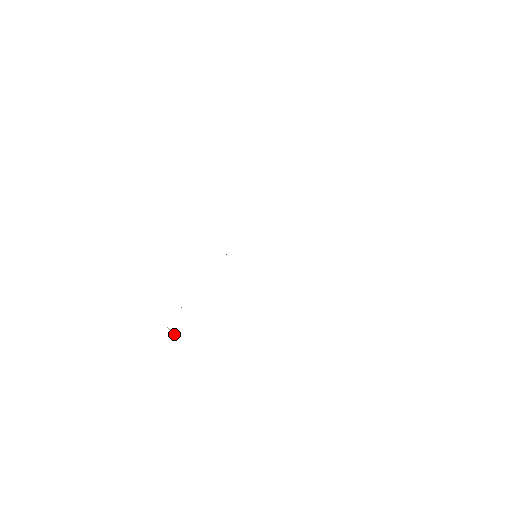
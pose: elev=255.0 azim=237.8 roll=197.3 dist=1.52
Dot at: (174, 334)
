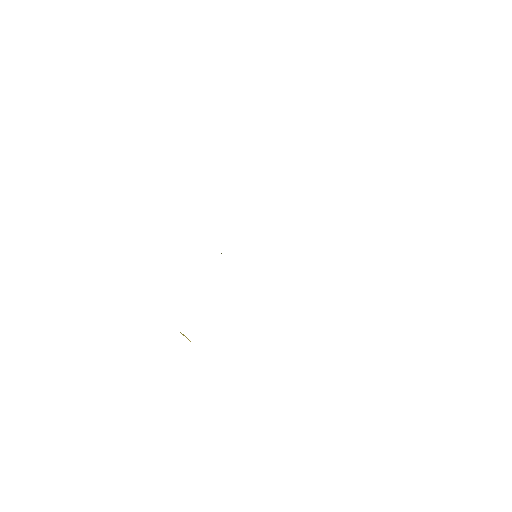
Dot at: occluded
